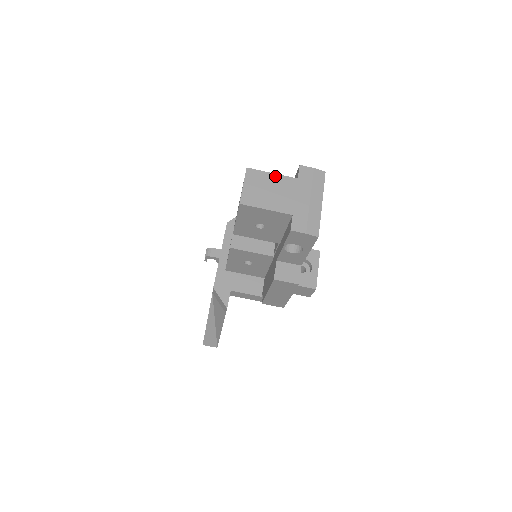
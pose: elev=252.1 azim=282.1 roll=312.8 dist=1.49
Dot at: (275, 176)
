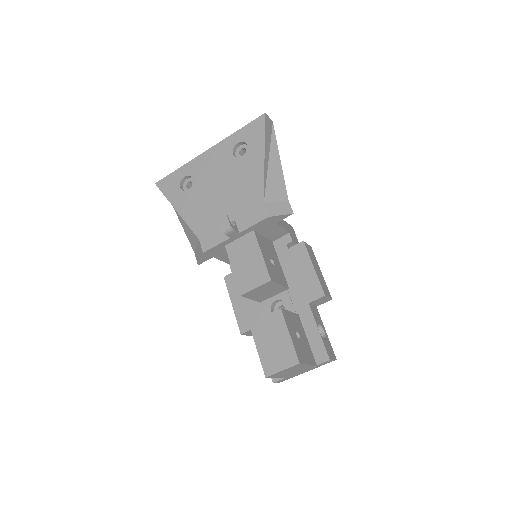
Dot at: (307, 366)
